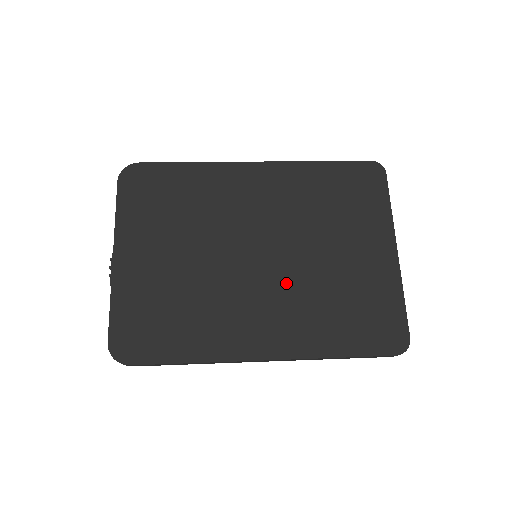
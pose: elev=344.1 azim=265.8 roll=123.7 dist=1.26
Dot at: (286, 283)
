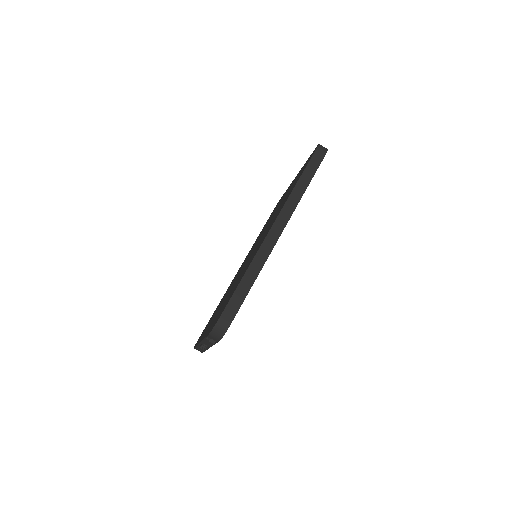
Dot at: occluded
